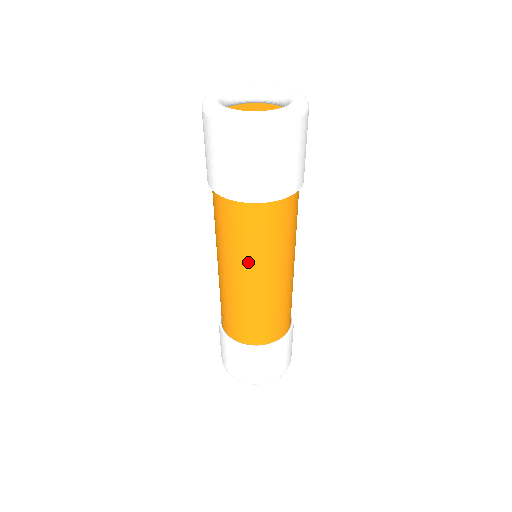
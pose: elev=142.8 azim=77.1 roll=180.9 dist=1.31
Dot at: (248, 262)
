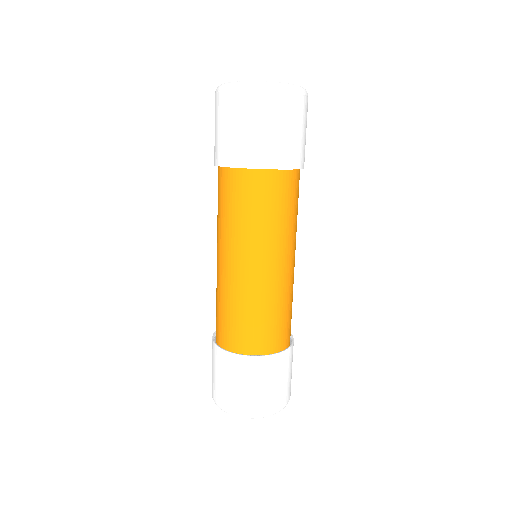
Dot at: (243, 241)
